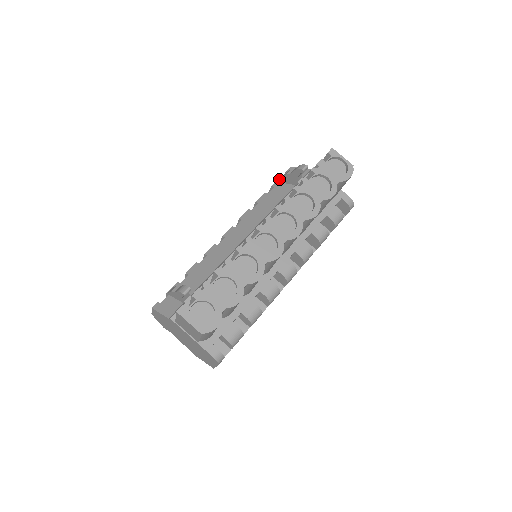
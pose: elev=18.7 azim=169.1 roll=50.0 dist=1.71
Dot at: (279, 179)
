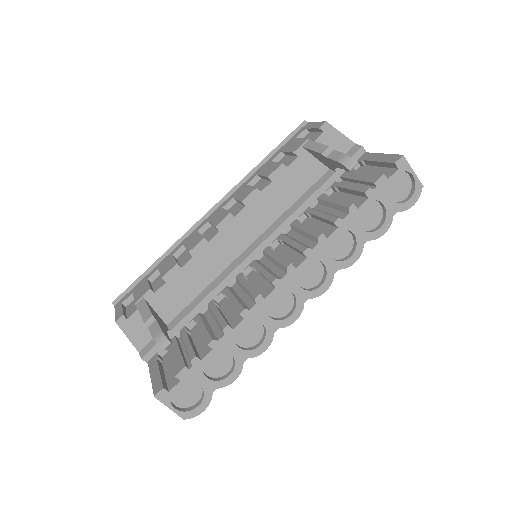
Dot at: (307, 148)
